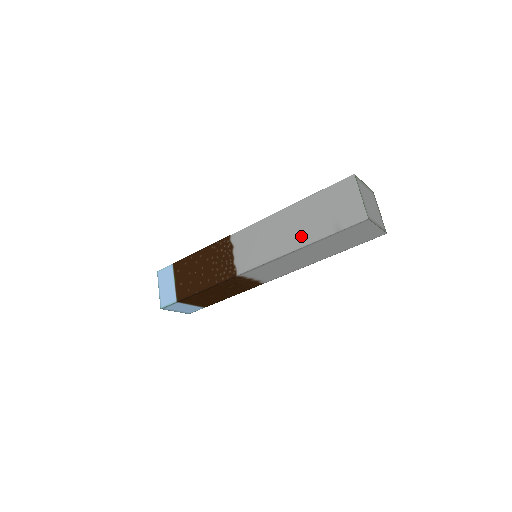
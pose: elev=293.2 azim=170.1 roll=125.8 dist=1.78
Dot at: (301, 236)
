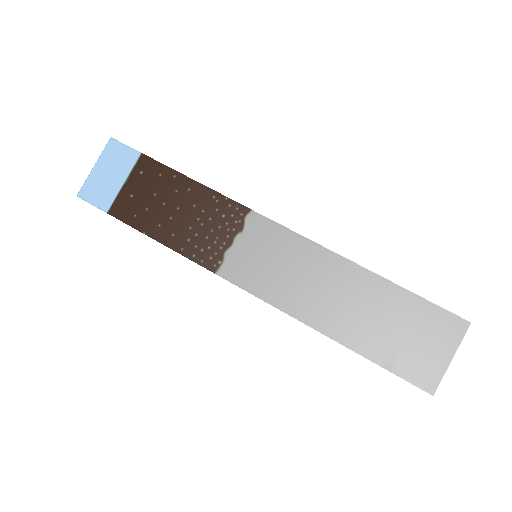
Dot at: (338, 321)
